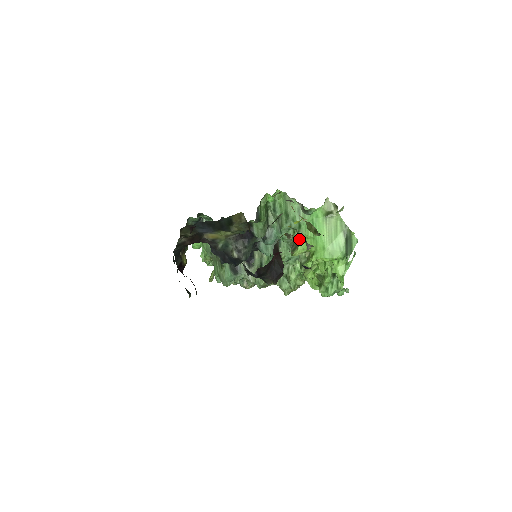
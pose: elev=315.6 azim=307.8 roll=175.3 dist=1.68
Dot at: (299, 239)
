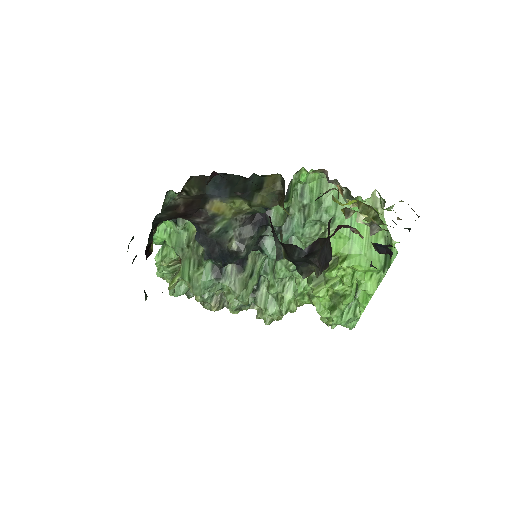
Dot at: (360, 220)
